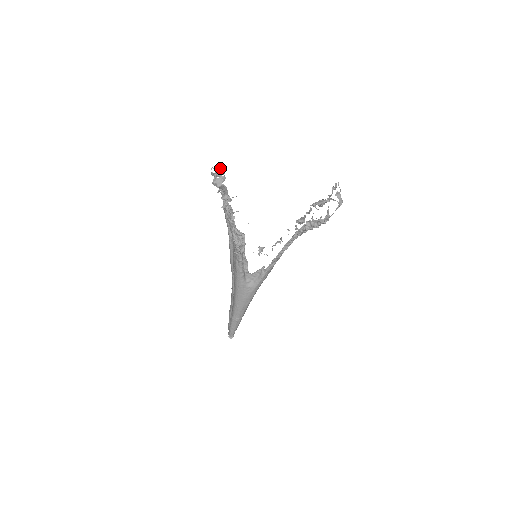
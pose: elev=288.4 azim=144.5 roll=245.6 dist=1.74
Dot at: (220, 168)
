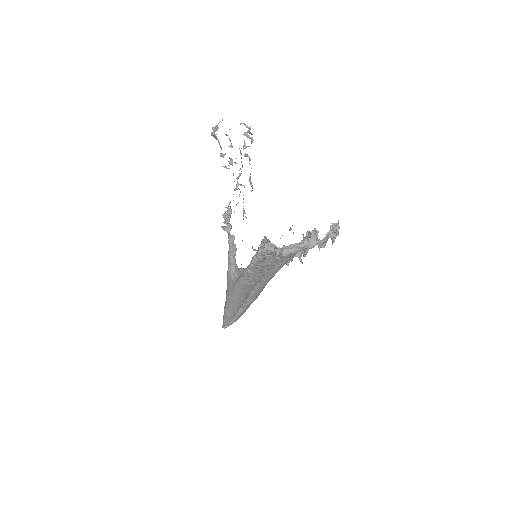
Dot at: occluded
